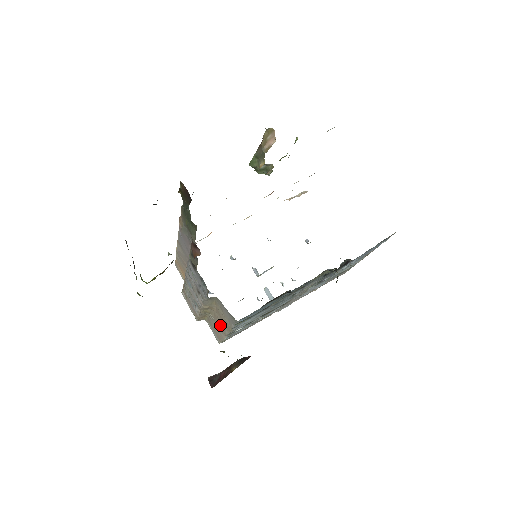
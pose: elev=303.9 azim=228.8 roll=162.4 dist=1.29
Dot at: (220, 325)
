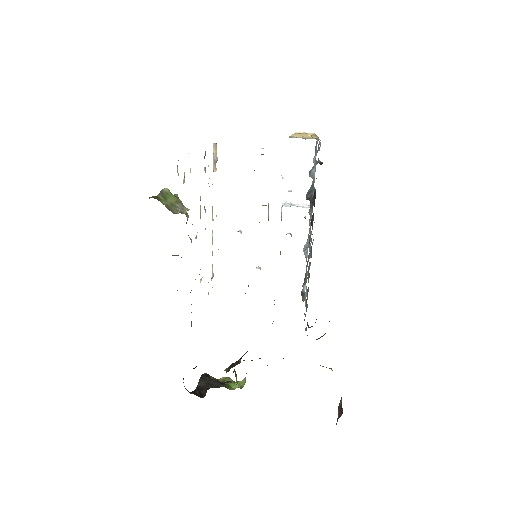
Dot at: occluded
